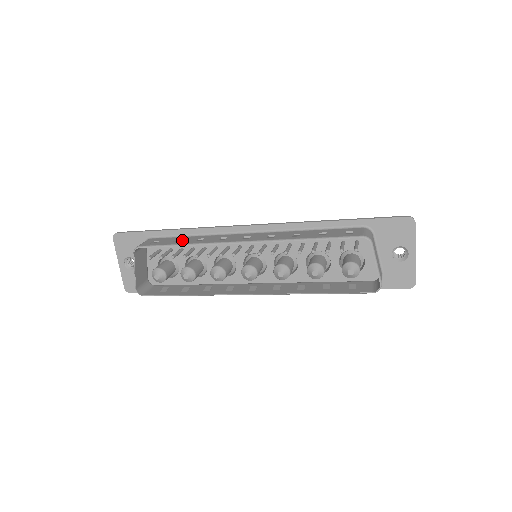
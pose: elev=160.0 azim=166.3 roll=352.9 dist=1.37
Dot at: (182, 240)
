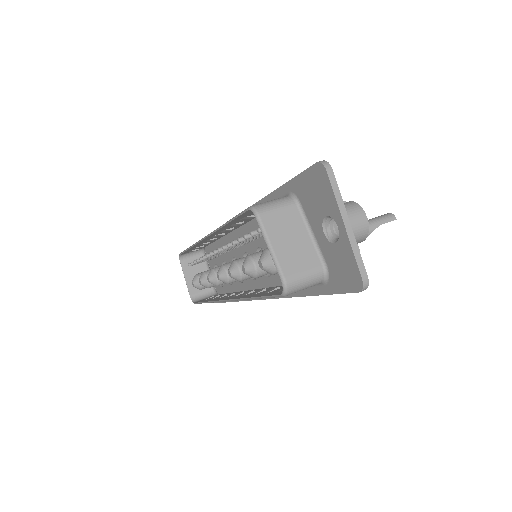
Dot at: occluded
